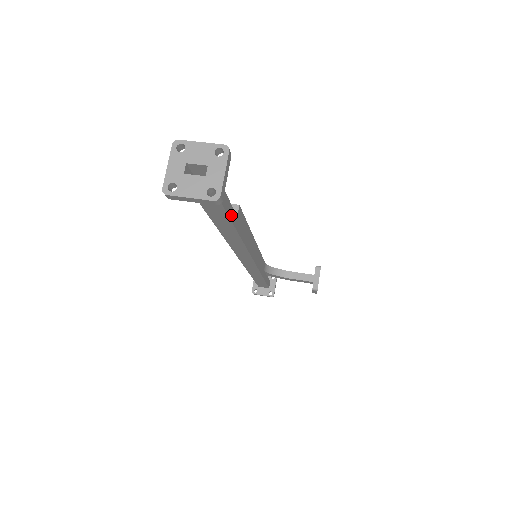
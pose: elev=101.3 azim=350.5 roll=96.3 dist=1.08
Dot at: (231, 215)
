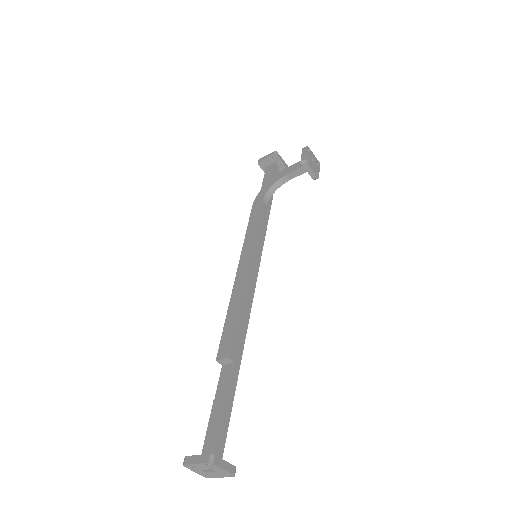
Dot at: (234, 386)
